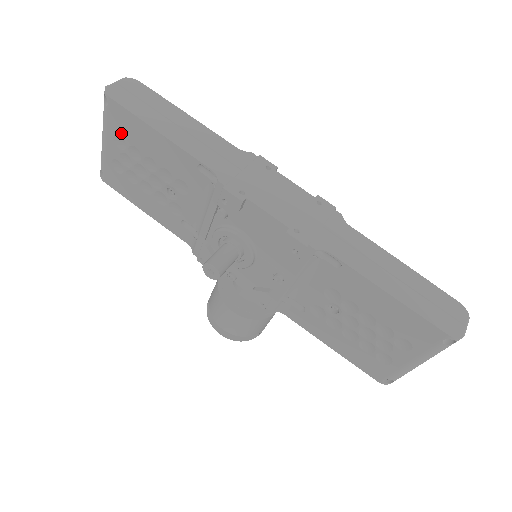
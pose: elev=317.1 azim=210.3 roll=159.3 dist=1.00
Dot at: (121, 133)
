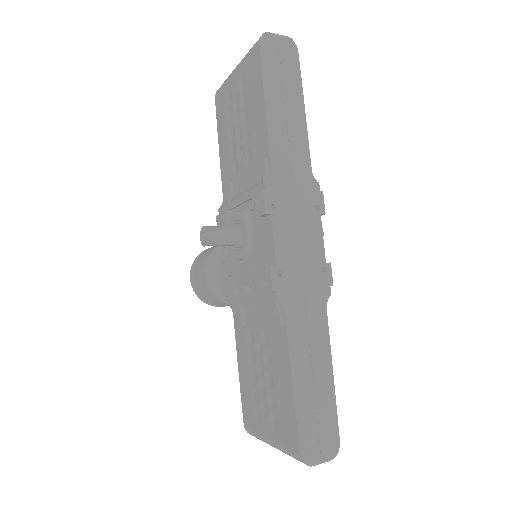
Dot at: (247, 77)
